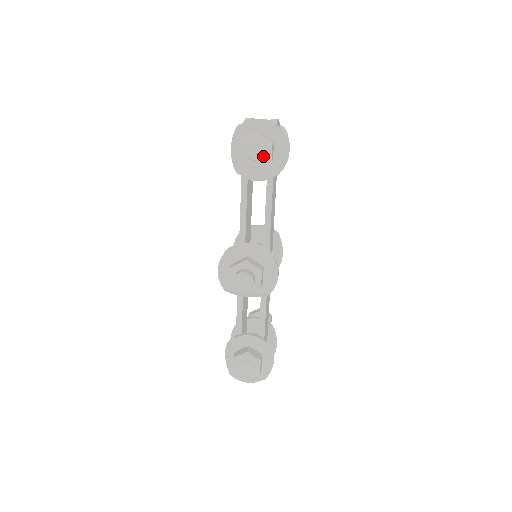
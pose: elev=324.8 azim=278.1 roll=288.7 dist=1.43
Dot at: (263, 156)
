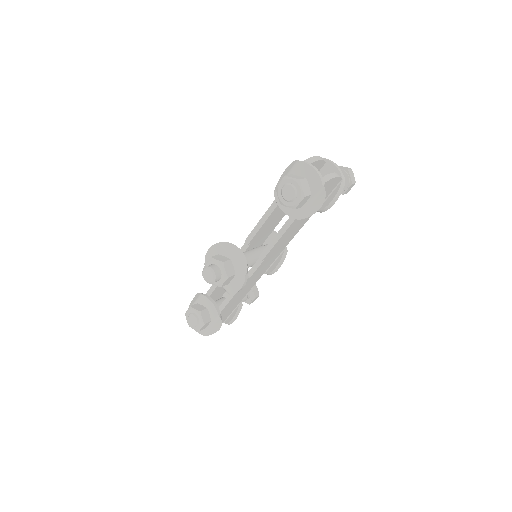
Dot at: (291, 200)
